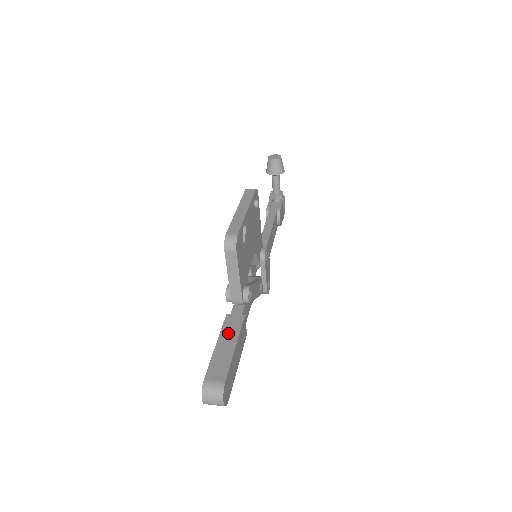
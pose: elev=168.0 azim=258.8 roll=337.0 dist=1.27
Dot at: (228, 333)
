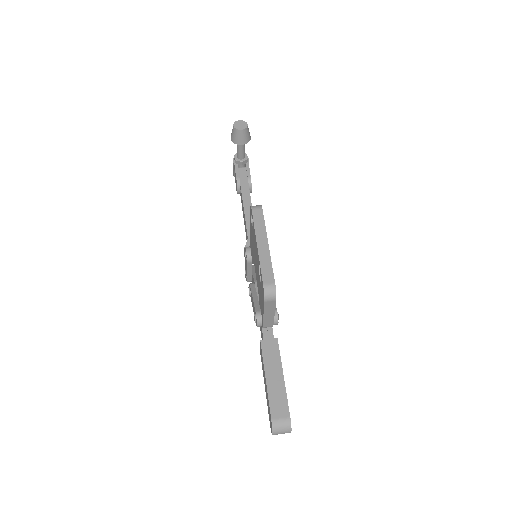
Dot at: (271, 363)
